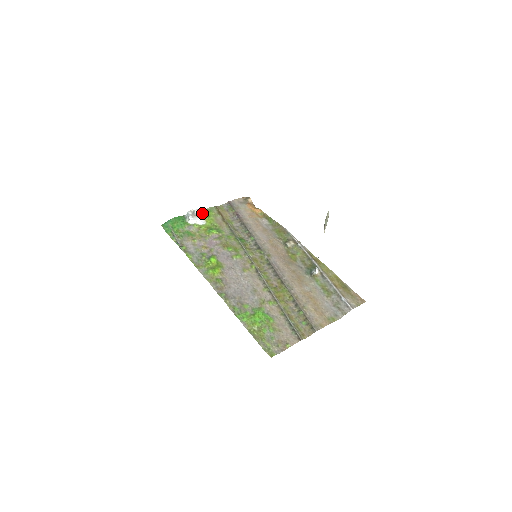
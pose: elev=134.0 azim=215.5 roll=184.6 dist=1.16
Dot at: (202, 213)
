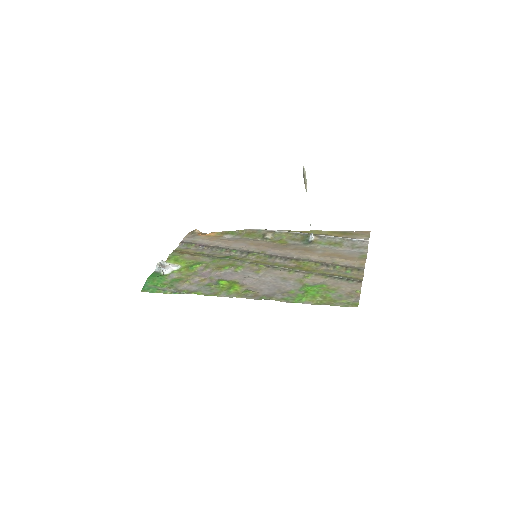
Dot at: (168, 261)
